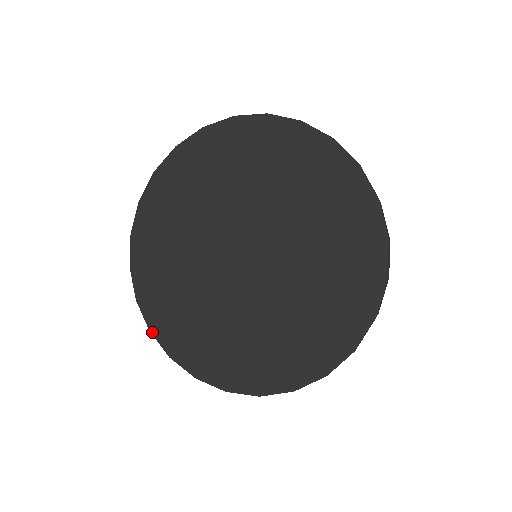
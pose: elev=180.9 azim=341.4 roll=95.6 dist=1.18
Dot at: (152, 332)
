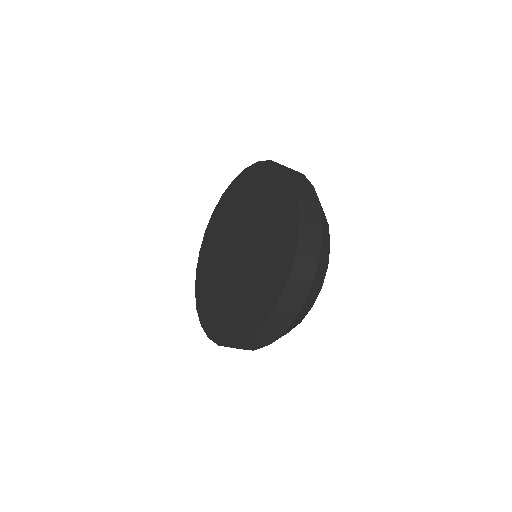
Dot at: (232, 345)
